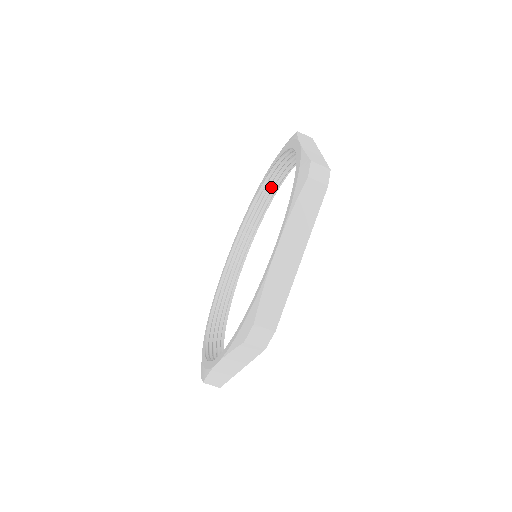
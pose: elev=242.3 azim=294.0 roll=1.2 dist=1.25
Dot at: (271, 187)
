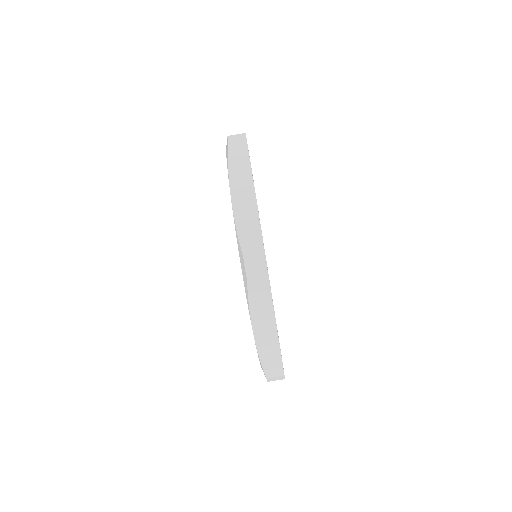
Dot at: occluded
